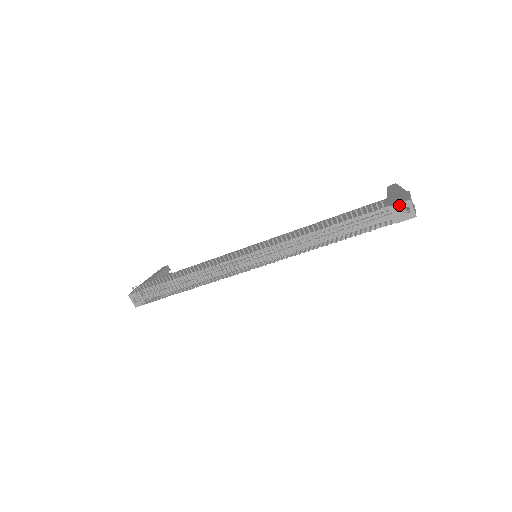
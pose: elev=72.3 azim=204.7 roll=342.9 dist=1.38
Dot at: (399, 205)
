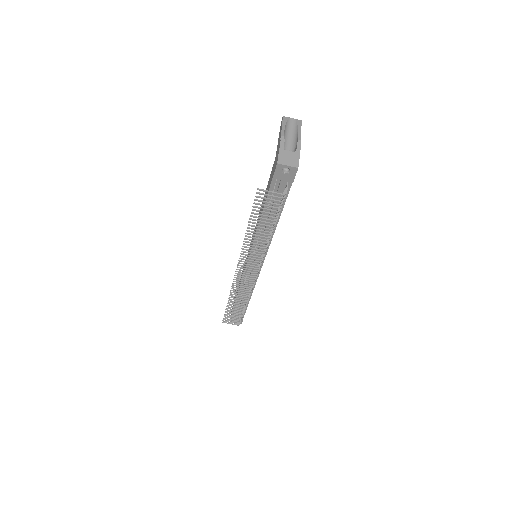
Dot at: (276, 173)
